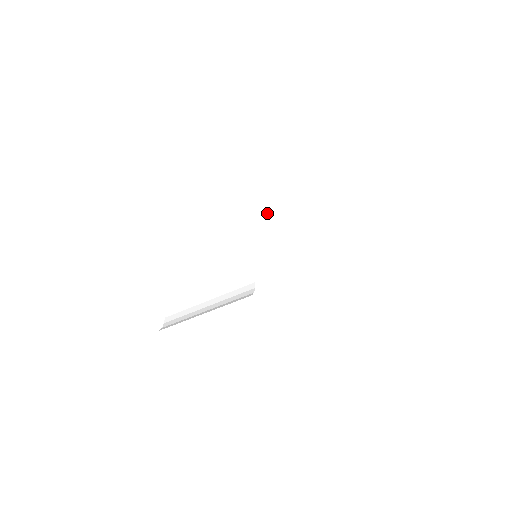
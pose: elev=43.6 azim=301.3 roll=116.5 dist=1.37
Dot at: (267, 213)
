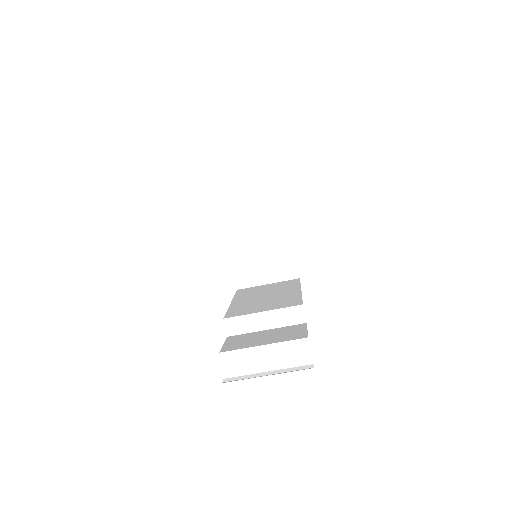
Dot at: (237, 174)
